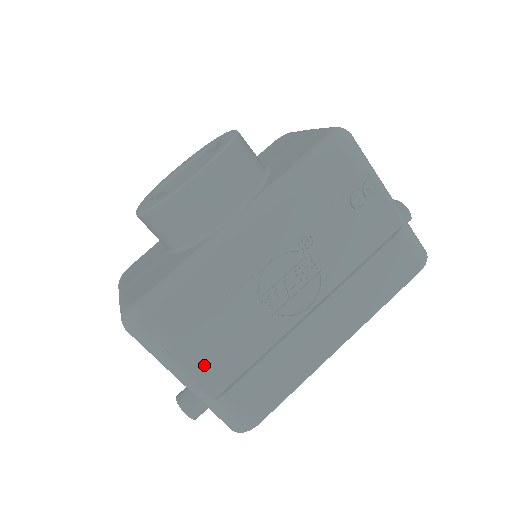
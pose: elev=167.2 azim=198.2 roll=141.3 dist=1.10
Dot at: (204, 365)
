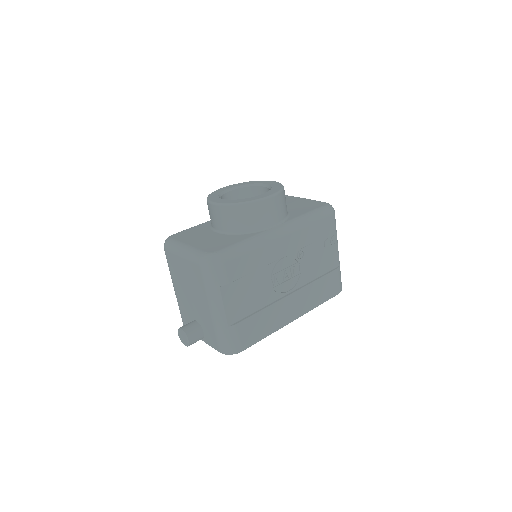
Dot at: (233, 303)
